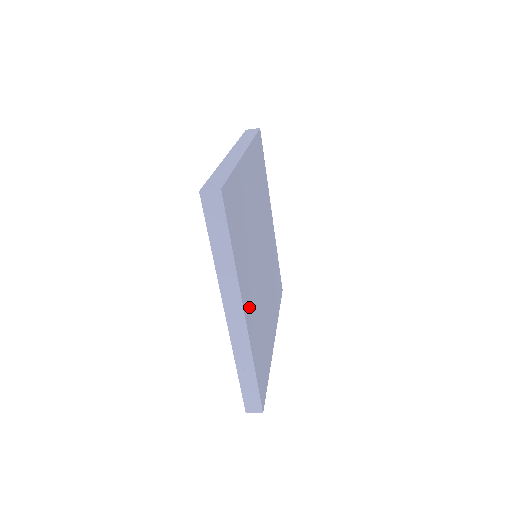
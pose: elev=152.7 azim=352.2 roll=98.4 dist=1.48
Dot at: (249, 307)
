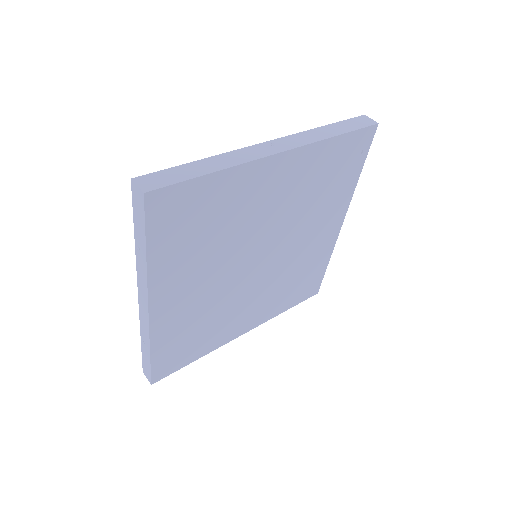
Dot at: (172, 303)
